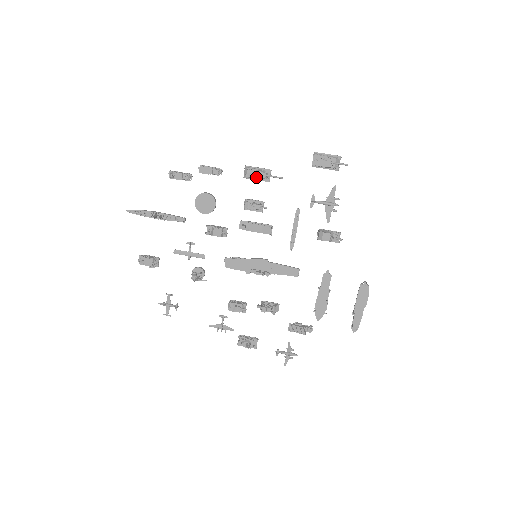
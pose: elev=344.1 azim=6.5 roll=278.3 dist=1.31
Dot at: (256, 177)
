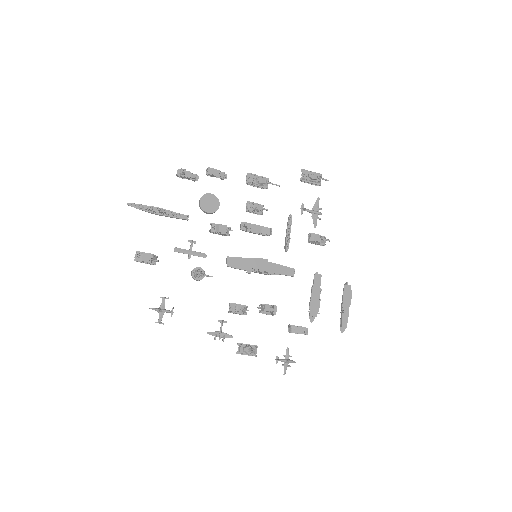
Dot at: (258, 182)
